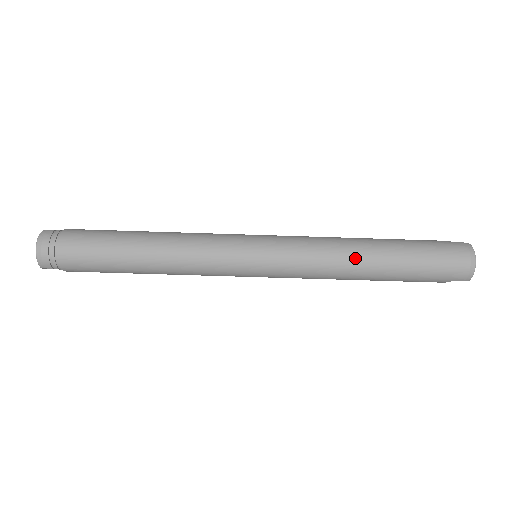
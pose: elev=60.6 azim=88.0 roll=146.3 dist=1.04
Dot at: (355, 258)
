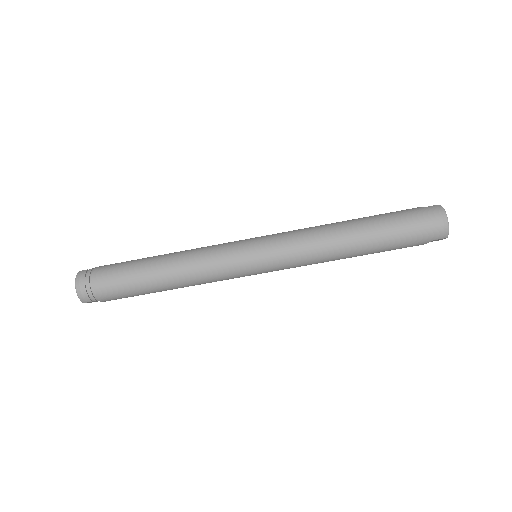
Dot at: (339, 239)
